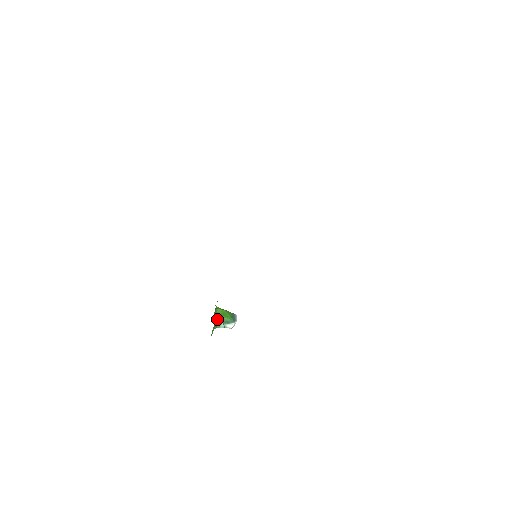
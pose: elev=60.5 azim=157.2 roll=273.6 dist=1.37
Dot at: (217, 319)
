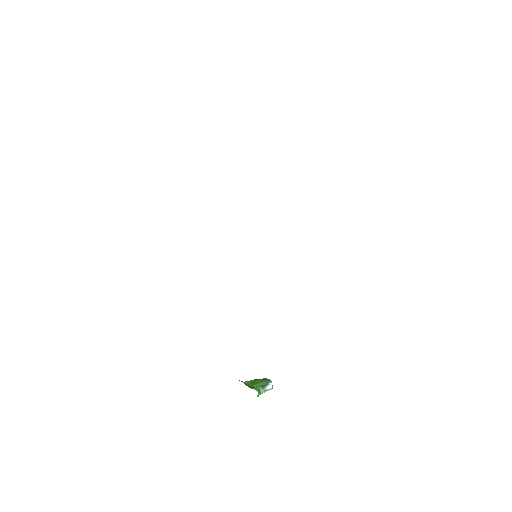
Dot at: (252, 387)
